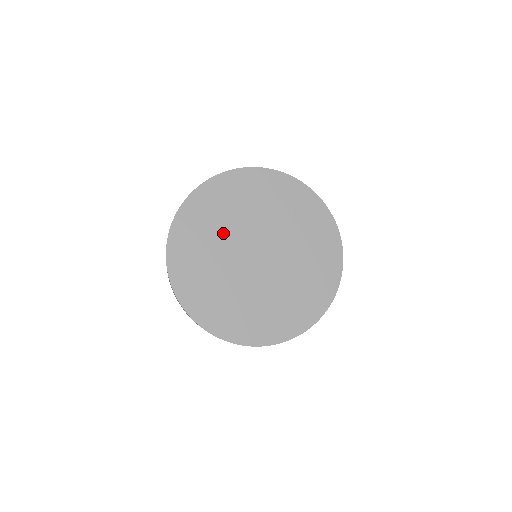
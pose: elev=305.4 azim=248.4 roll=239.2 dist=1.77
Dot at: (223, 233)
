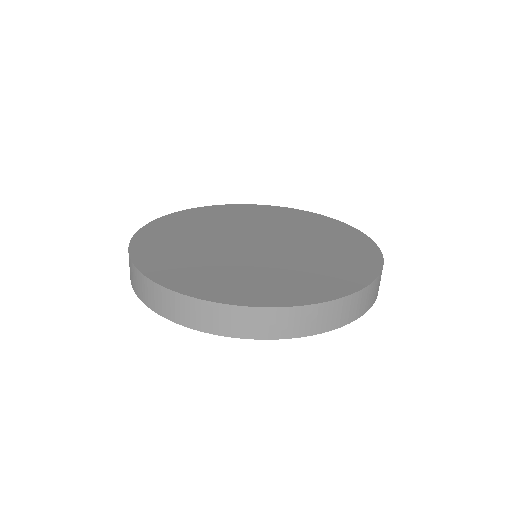
Dot at: (230, 225)
